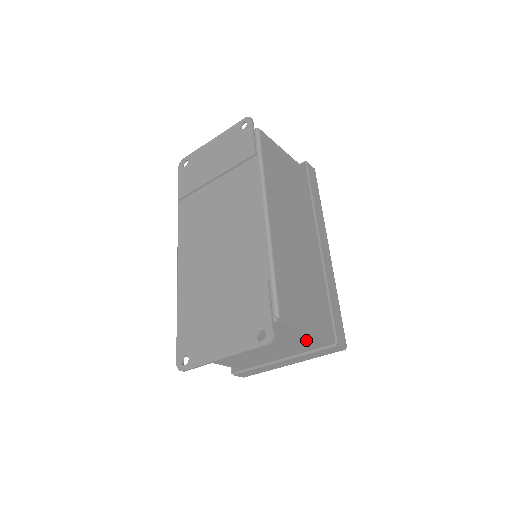
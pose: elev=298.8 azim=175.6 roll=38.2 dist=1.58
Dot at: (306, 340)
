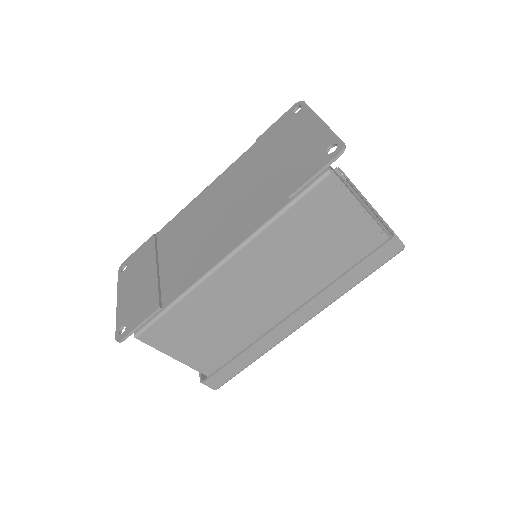
Dot at: occluded
